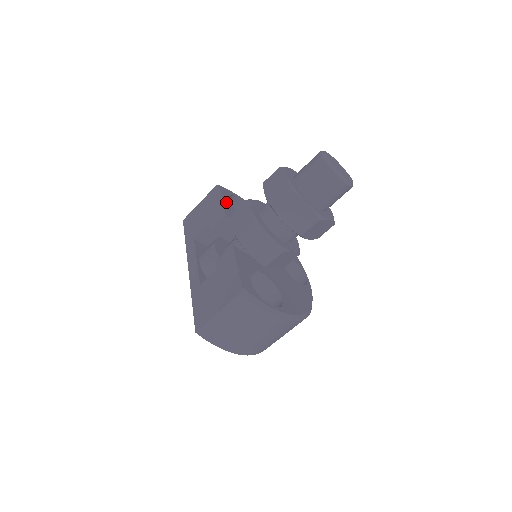
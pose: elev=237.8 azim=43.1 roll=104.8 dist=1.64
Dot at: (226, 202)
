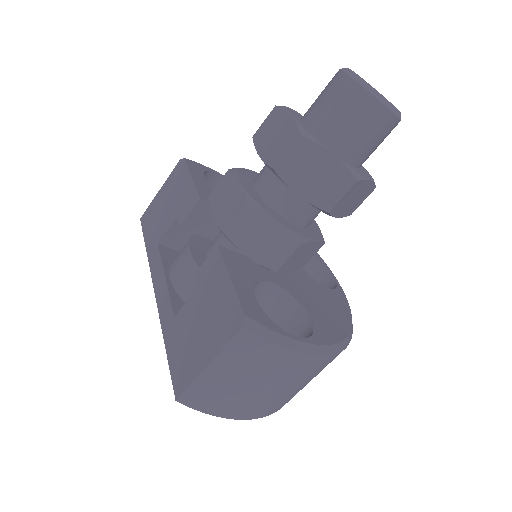
Dot at: (198, 180)
